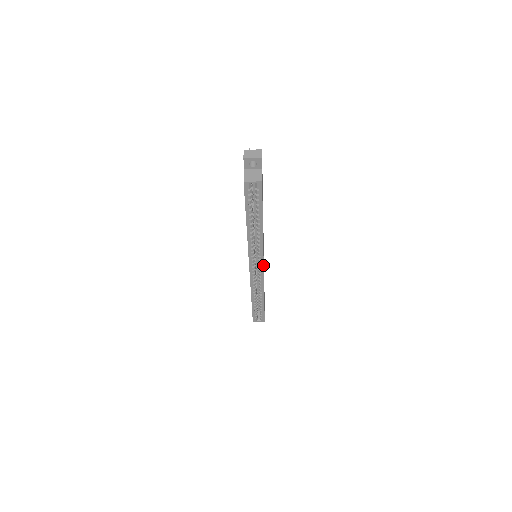
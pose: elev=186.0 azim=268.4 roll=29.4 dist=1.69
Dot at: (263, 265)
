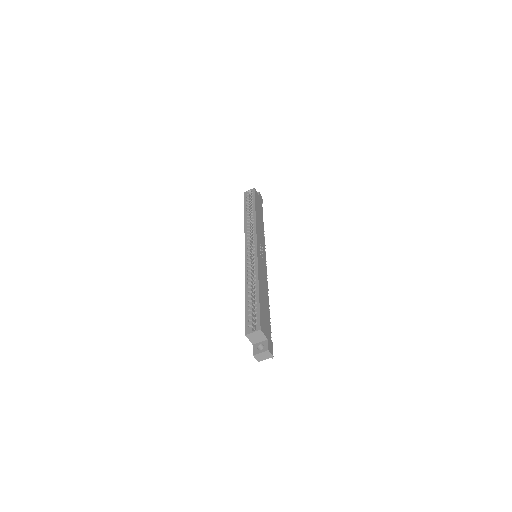
Dot at: (256, 243)
